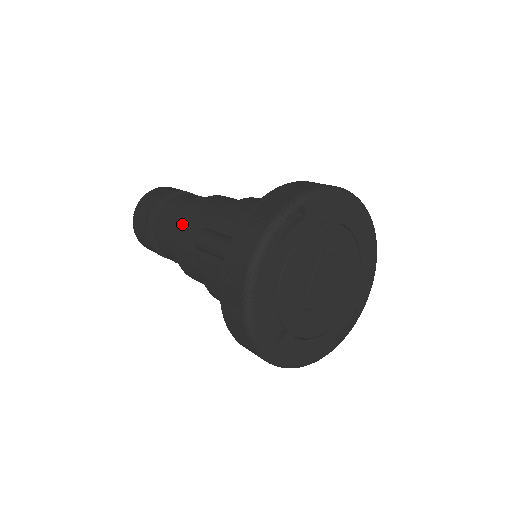
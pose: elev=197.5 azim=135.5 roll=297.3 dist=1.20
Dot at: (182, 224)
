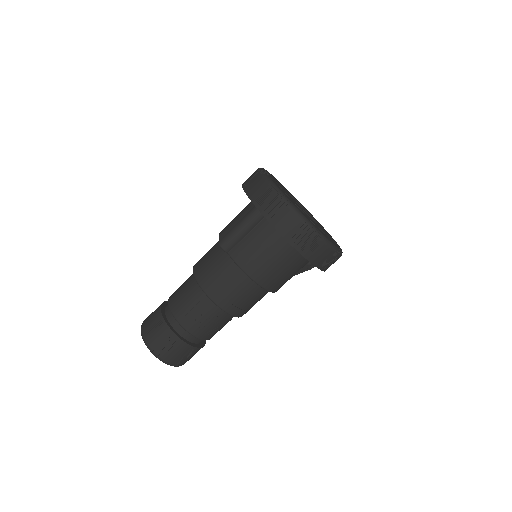
Dot at: (198, 274)
